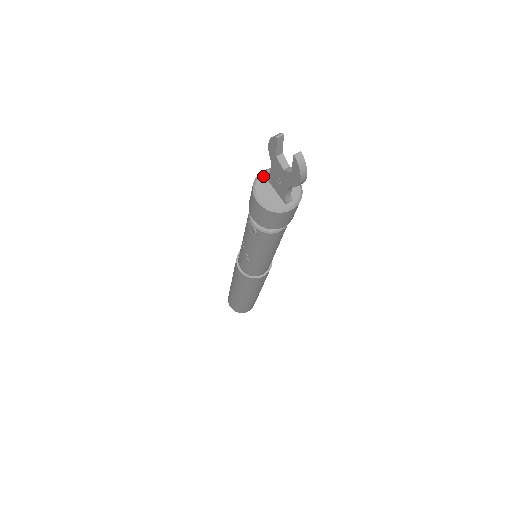
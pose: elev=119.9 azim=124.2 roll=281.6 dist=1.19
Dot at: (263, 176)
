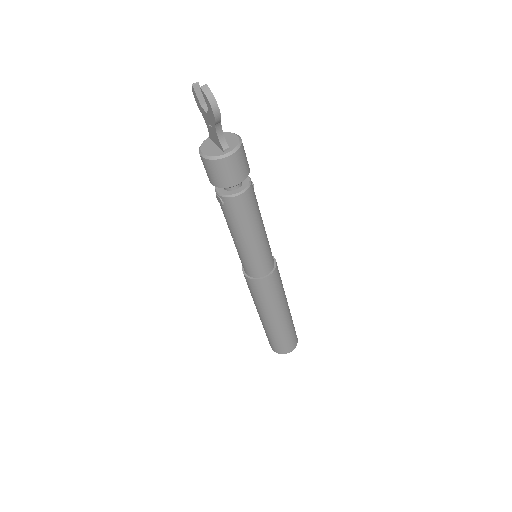
Dot at: (208, 139)
